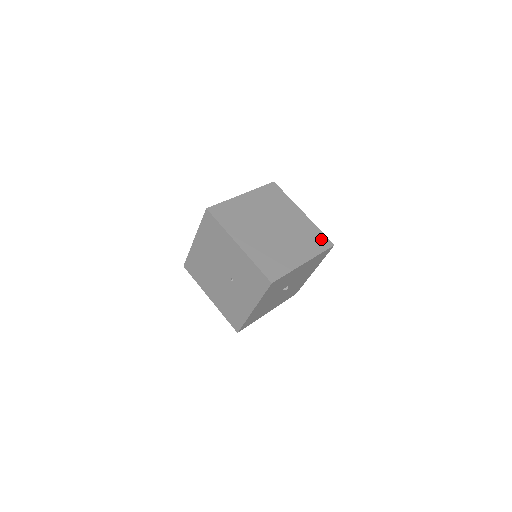
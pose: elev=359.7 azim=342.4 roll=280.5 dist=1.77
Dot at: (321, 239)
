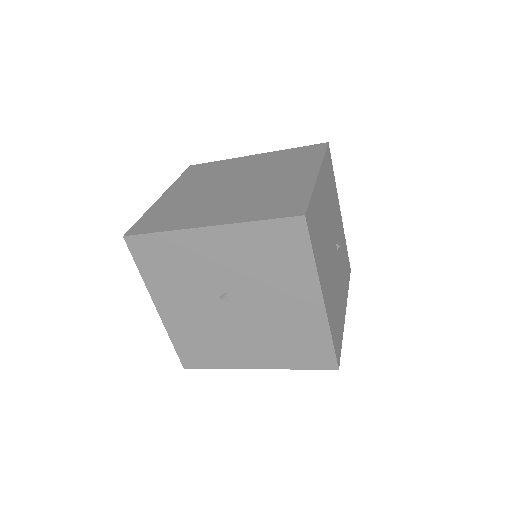
Dot at: (291, 204)
